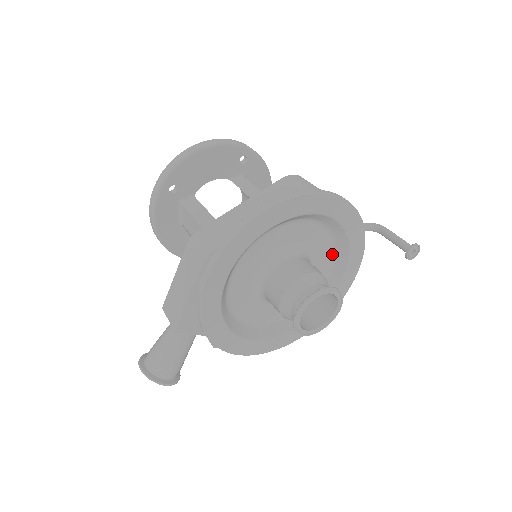
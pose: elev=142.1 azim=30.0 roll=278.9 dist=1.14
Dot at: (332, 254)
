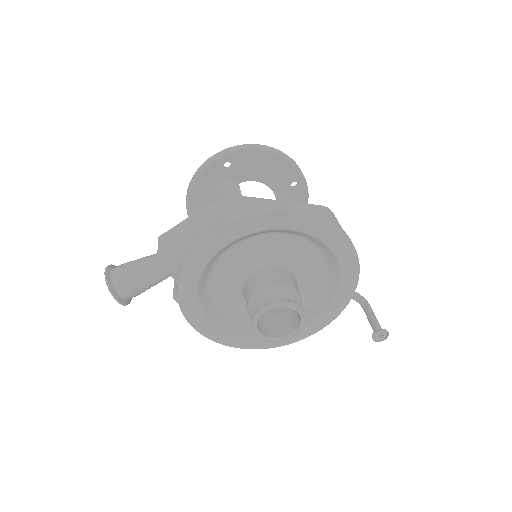
Dot at: (316, 296)
